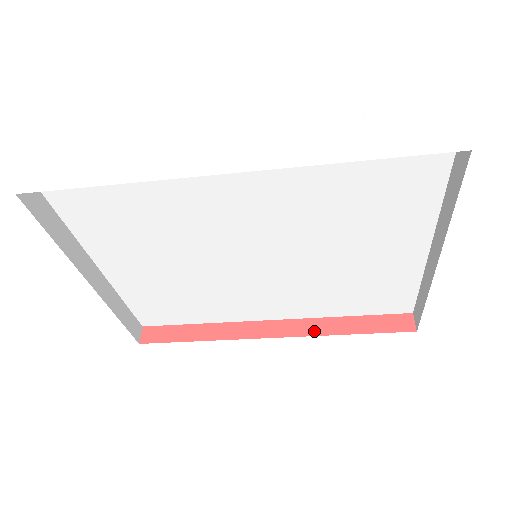
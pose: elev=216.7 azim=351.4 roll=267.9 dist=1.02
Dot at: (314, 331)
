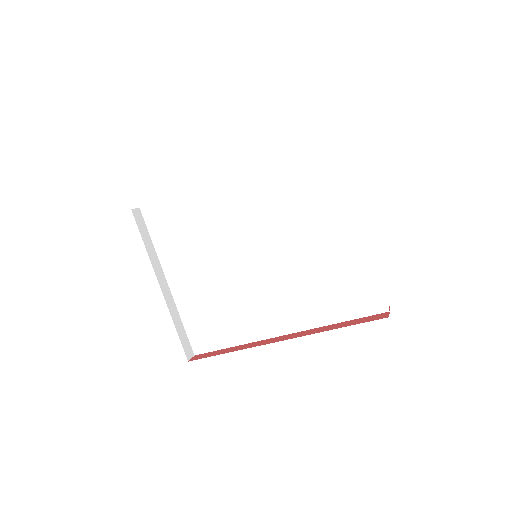
Dot at: (311, 333)
